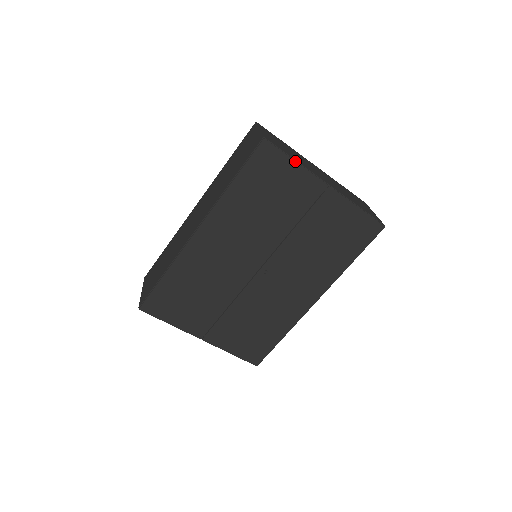
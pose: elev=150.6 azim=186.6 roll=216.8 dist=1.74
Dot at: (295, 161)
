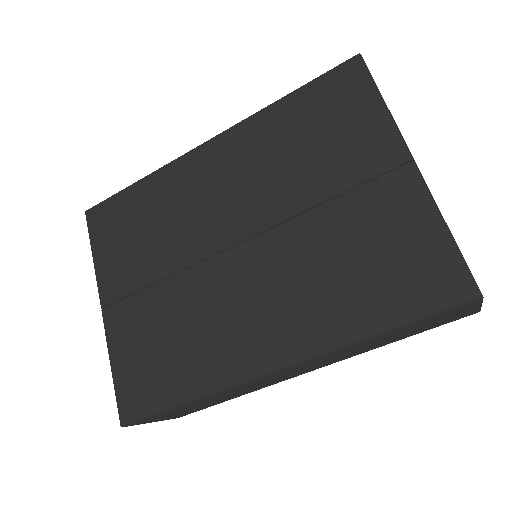
Dot at: (383, 99)
